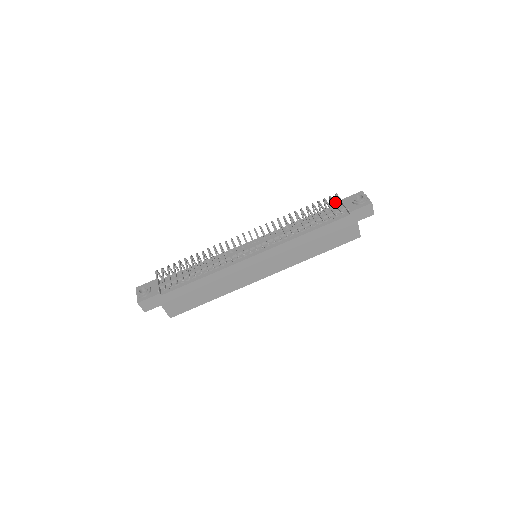
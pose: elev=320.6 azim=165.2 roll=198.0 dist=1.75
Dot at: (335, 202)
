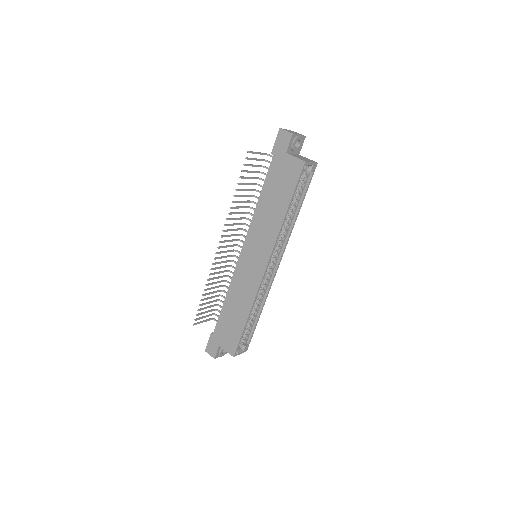
Dot at: (256, 159)
